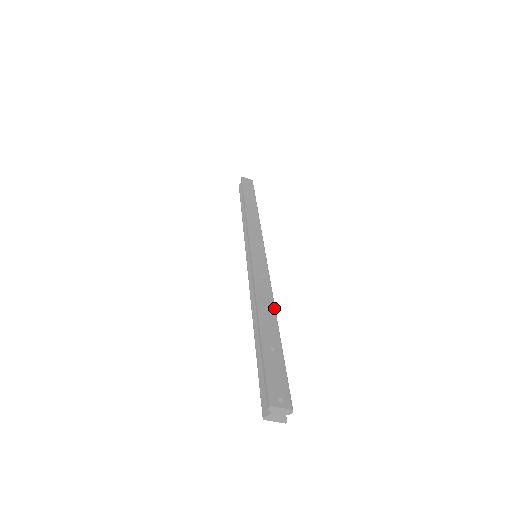
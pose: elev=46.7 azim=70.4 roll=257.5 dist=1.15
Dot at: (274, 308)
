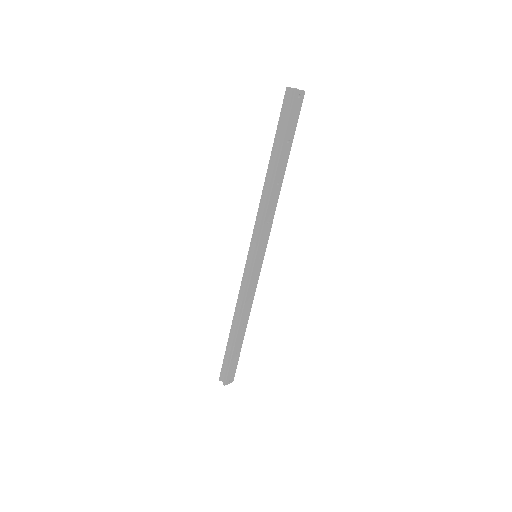
Dot at: occluded
